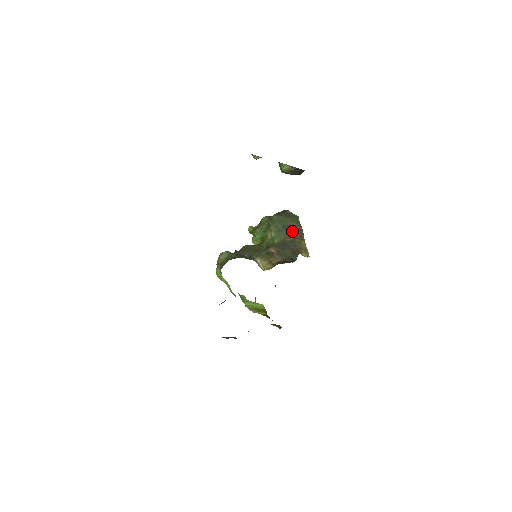
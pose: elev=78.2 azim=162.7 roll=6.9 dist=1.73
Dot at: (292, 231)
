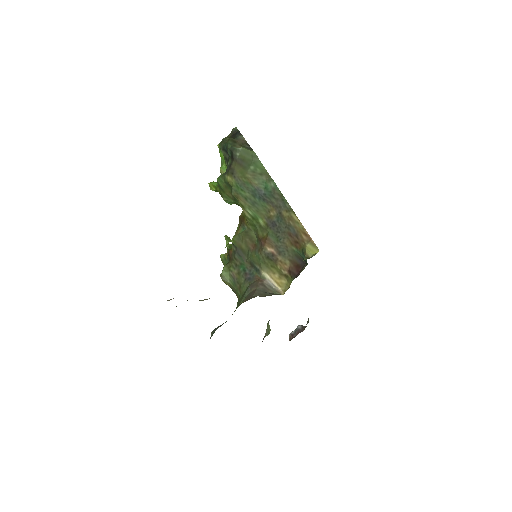
Dot at: (268, 198)
